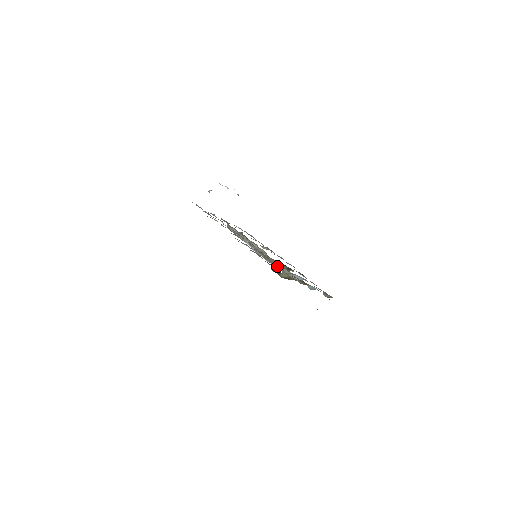
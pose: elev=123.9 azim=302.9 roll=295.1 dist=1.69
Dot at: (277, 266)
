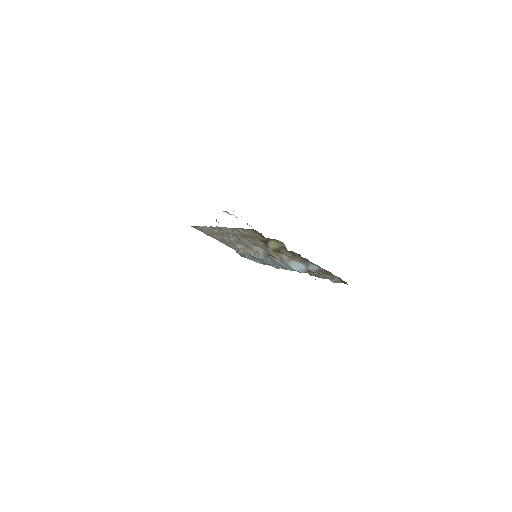
Dot at: occluded
